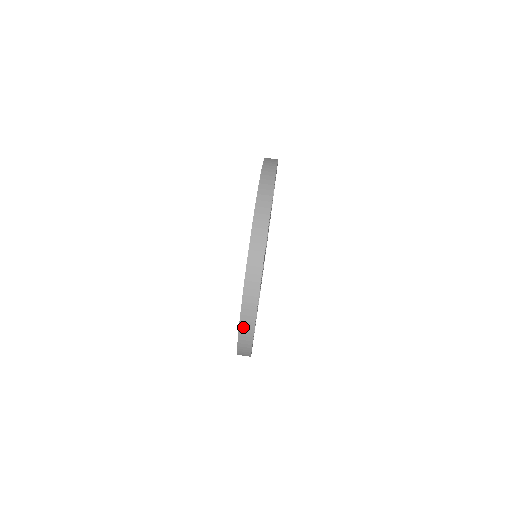
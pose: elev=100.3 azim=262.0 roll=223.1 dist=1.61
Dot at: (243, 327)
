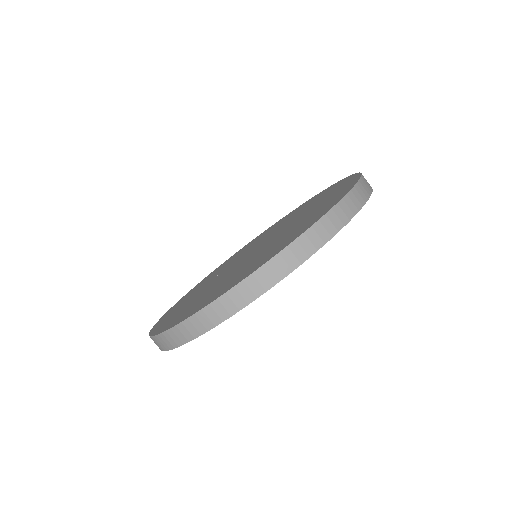
Dot at: occluded
